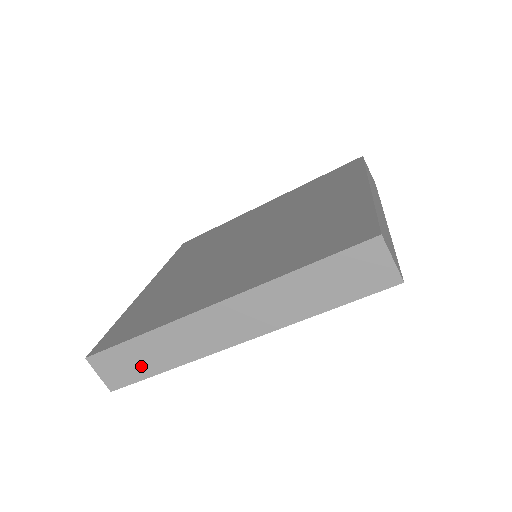
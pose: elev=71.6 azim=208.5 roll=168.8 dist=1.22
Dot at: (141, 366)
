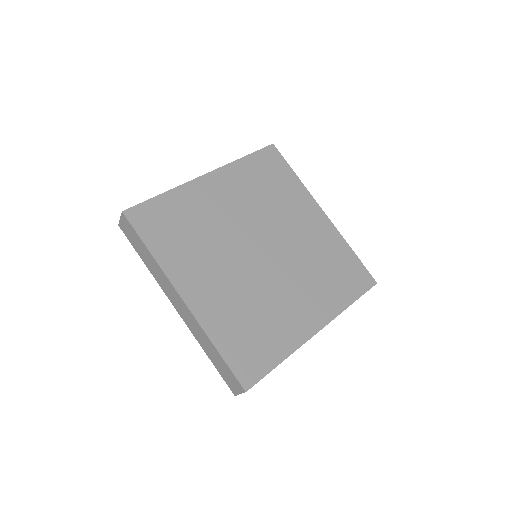
Dot at: occluded
